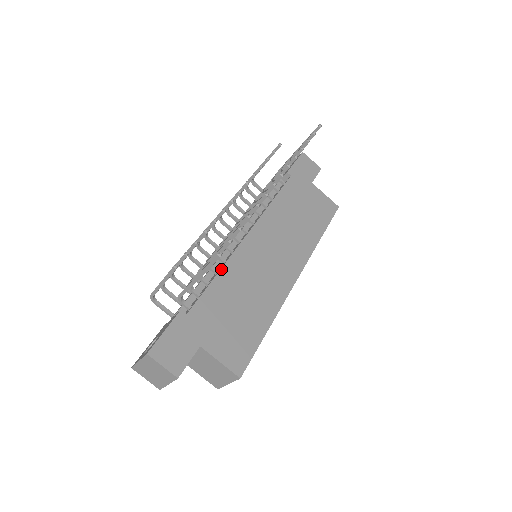
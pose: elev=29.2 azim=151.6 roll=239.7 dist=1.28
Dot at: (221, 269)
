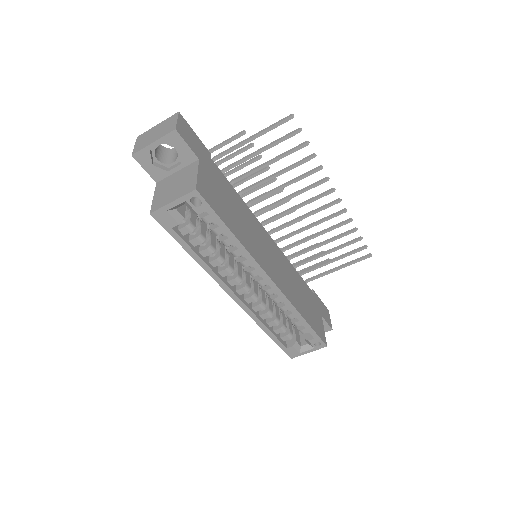
Dot at: (243, 201)
